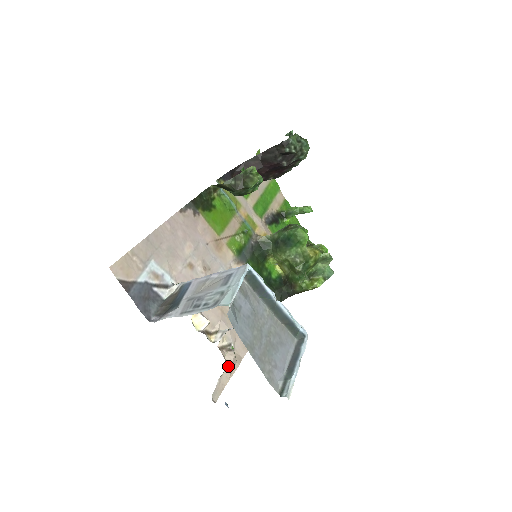
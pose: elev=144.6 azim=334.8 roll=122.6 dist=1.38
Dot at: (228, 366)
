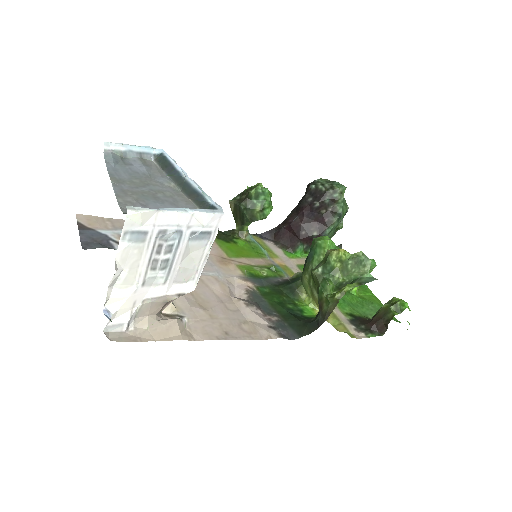
Dot at: (159, 324)
